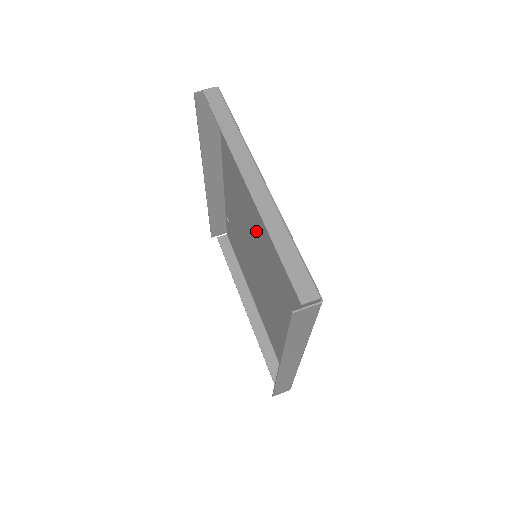
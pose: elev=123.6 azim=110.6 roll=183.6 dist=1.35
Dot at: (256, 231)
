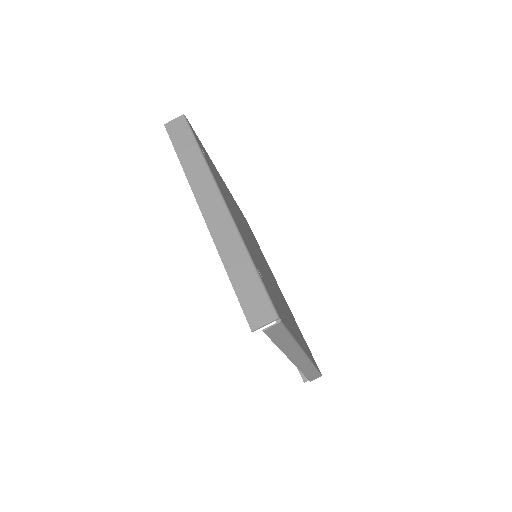
Dot at: occluded
